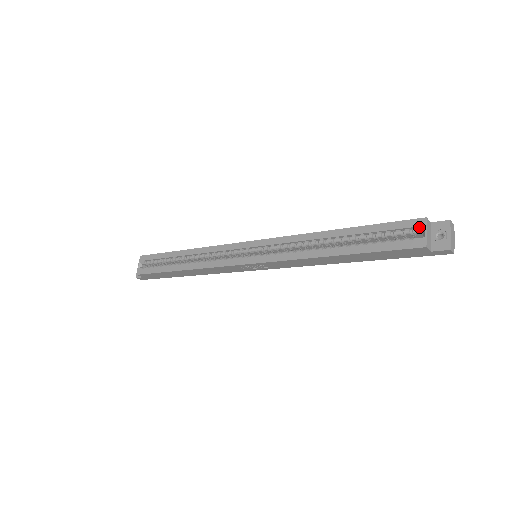
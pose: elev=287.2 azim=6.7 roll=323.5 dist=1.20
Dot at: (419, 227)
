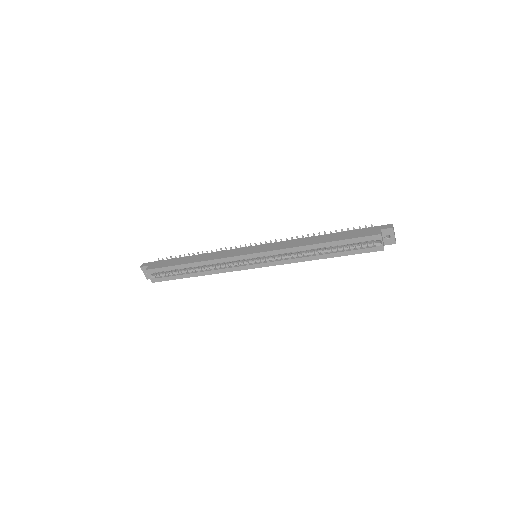
Dot at: (377, 240)
